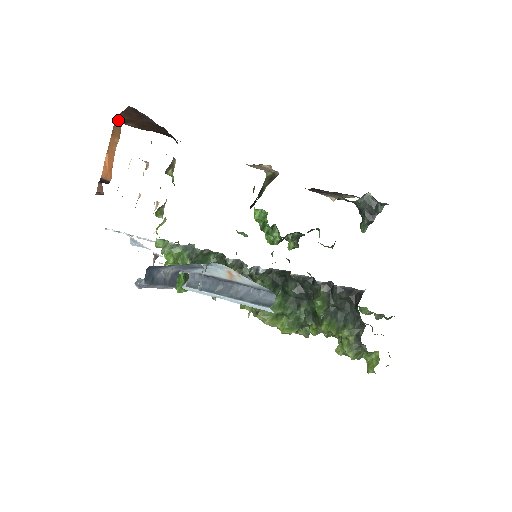
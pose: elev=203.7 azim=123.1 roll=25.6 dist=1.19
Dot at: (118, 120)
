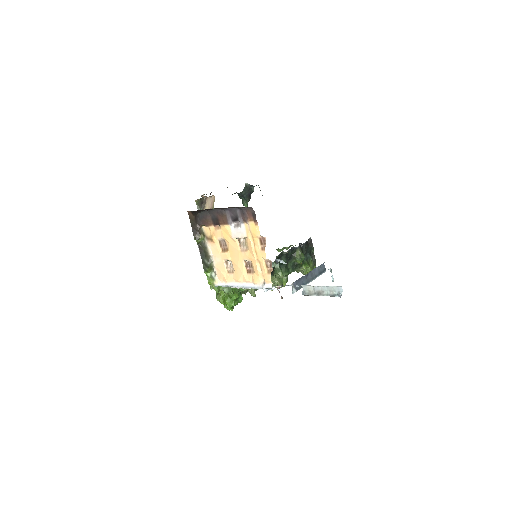
Dot at: occluded
